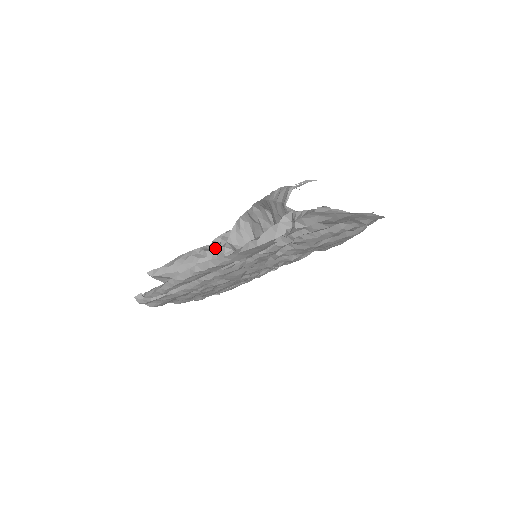
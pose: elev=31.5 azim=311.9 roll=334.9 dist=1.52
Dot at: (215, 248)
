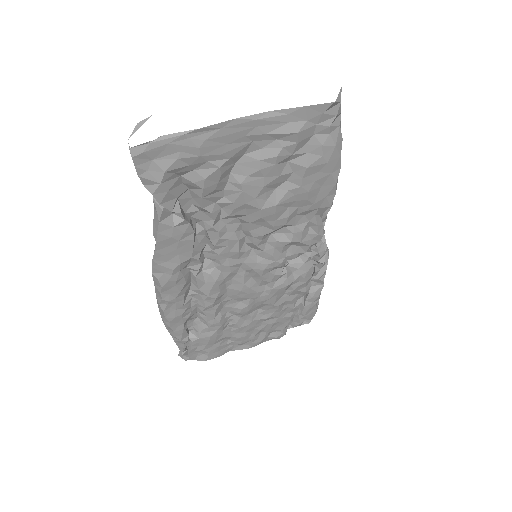
Dot at: occluded
